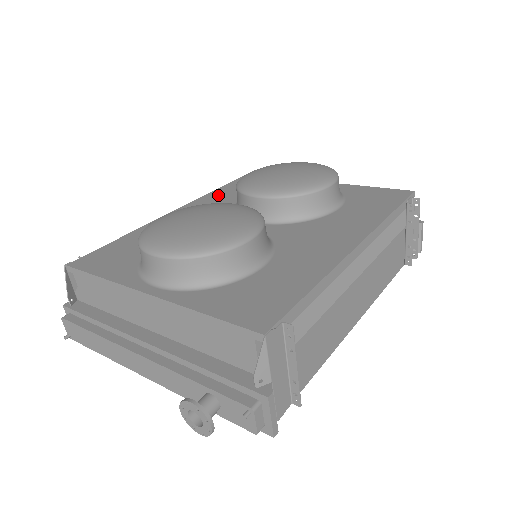
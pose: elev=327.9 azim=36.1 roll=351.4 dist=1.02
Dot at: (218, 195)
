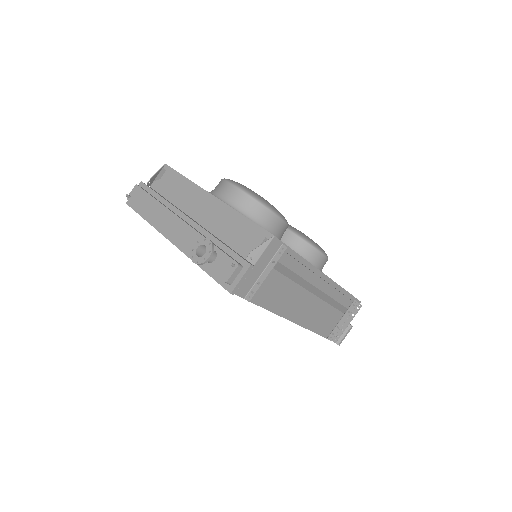
Dot at: occluded
